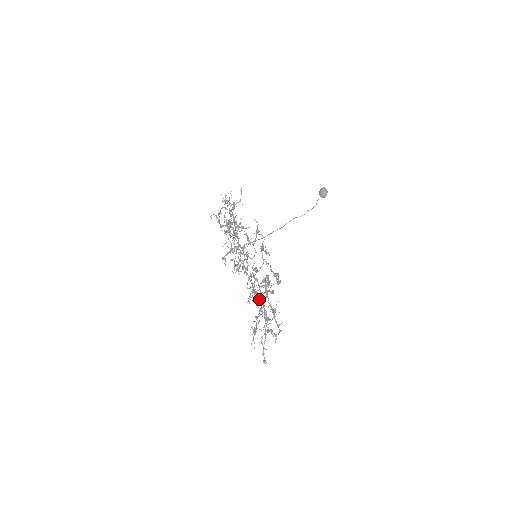
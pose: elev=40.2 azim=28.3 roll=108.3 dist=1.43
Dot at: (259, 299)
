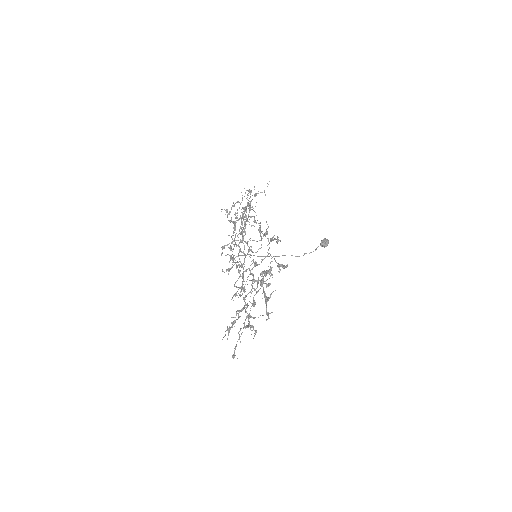
Dot at: occluded
